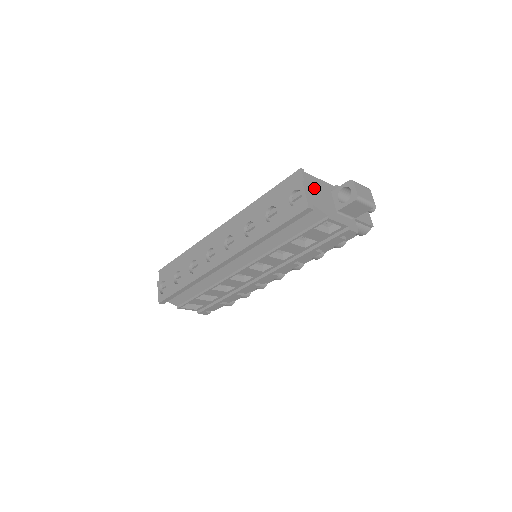
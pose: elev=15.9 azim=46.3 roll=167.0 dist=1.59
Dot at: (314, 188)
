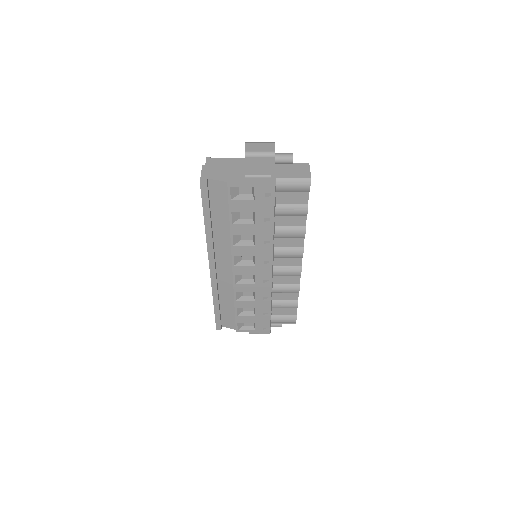
Dot at: (218, 166)
